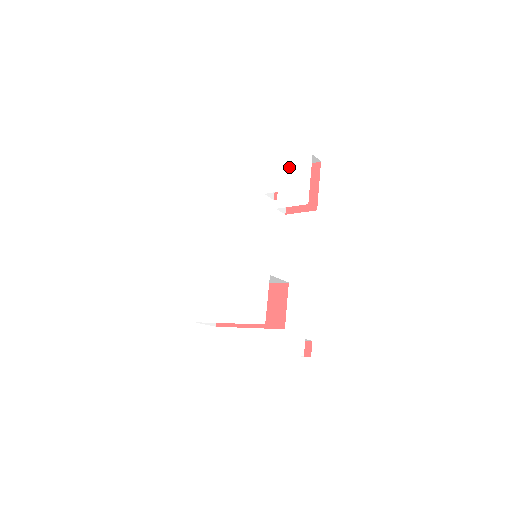
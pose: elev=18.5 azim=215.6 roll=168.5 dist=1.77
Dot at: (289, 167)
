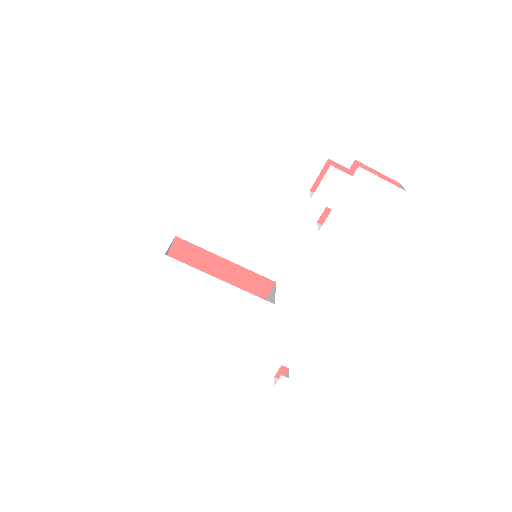
Dot at: (366, 186)
